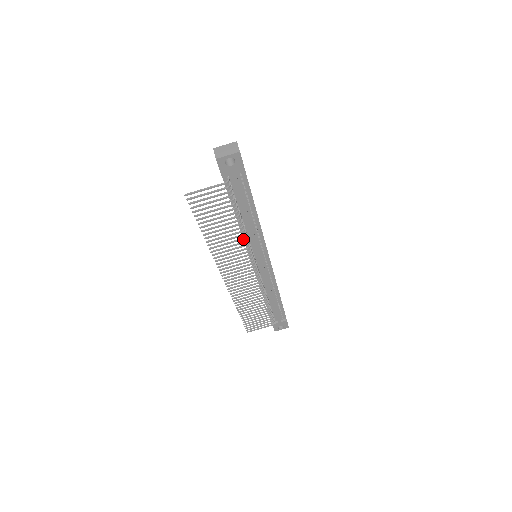
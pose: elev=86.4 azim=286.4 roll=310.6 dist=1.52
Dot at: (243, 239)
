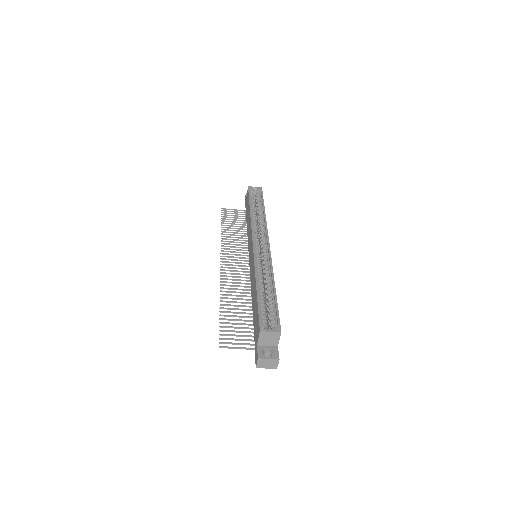
Dot at: (251, 297)
